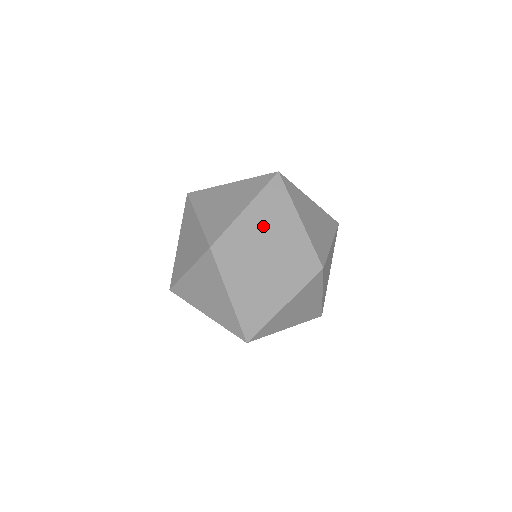
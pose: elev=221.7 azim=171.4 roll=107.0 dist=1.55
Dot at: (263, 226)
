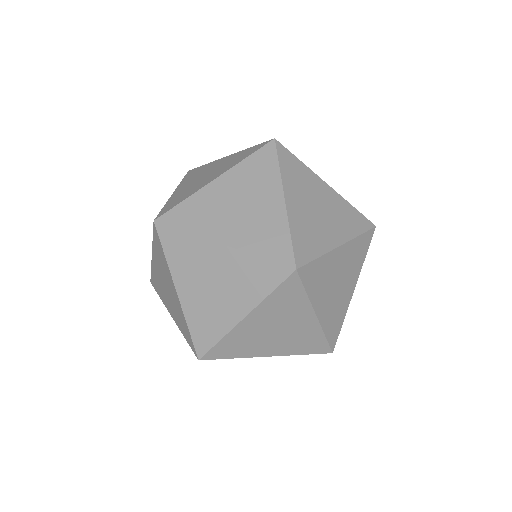
Dot at: (336, 277)
